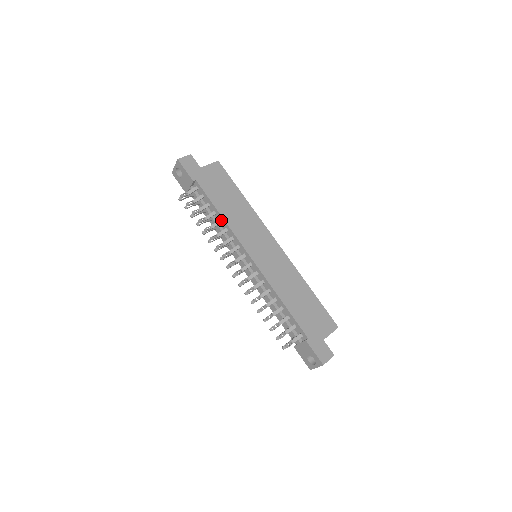
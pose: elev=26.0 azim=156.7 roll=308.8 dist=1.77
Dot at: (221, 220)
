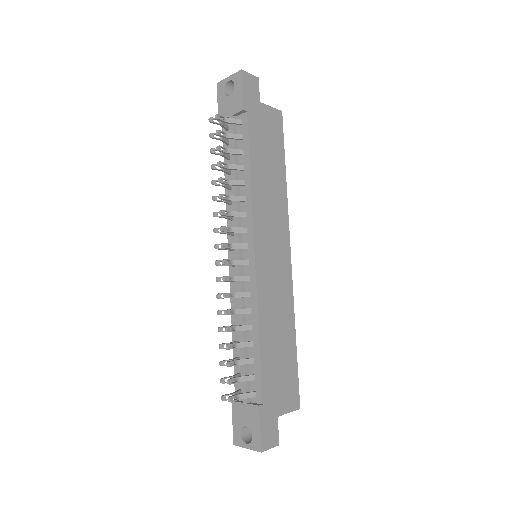
Dot at: (246, 182)
